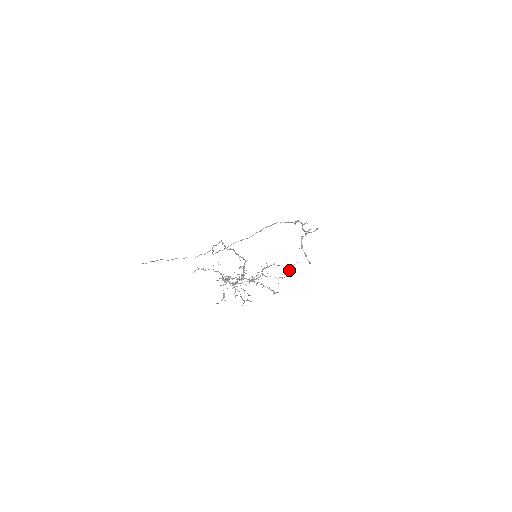
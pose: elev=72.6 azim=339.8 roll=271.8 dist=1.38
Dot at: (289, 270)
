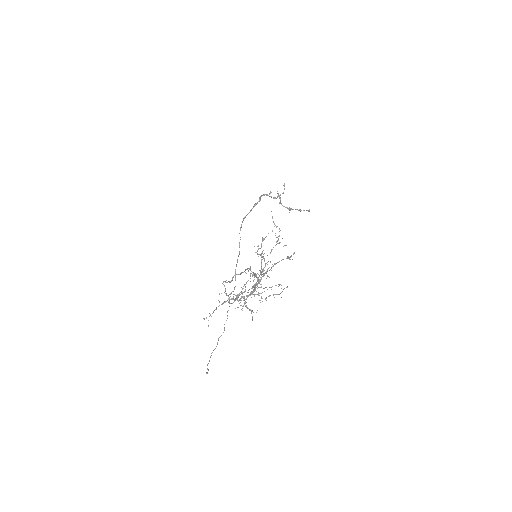
Dot at: (274, 226)
